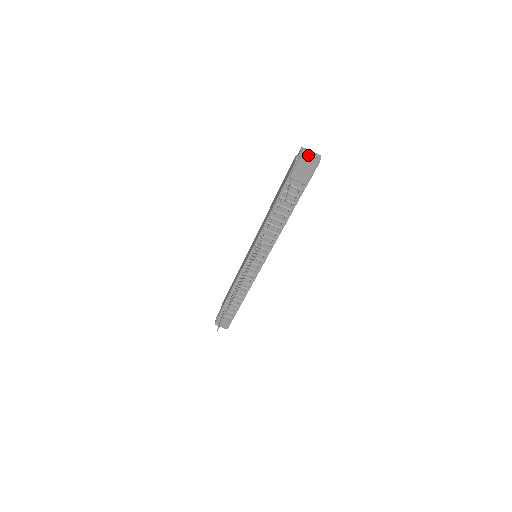
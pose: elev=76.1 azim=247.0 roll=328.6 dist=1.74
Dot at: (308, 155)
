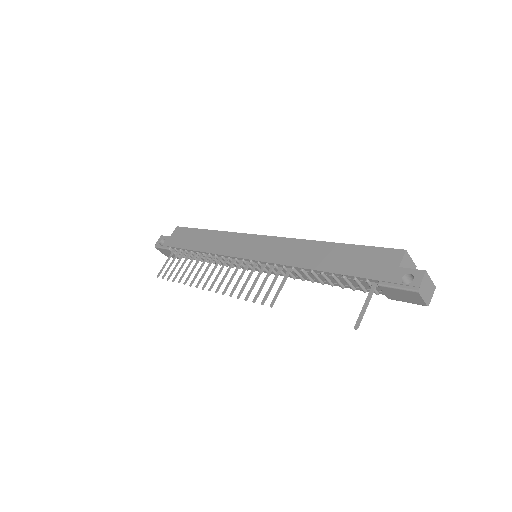
Dot at: (425, 290)
